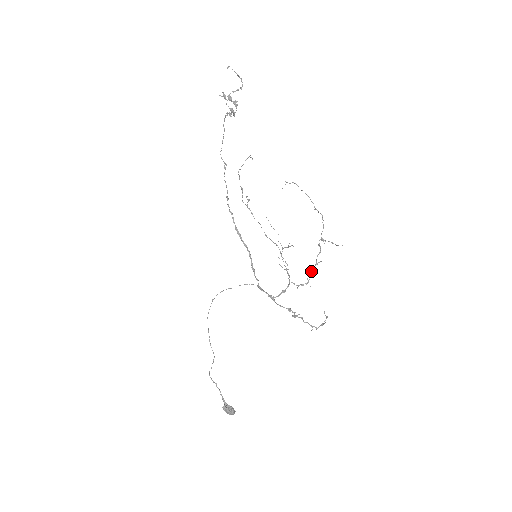
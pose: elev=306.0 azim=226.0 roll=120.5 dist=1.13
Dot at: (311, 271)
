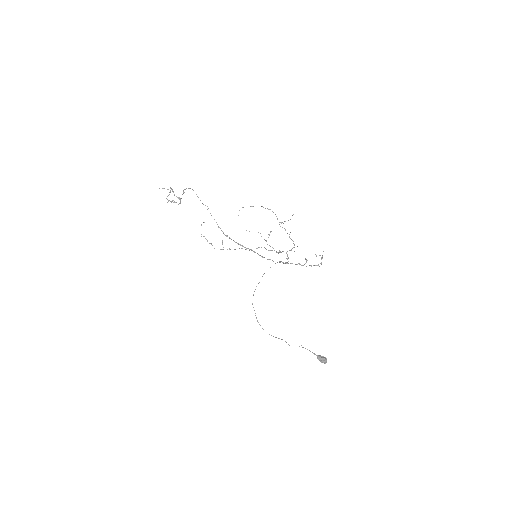
Dot at: (291, 239)
